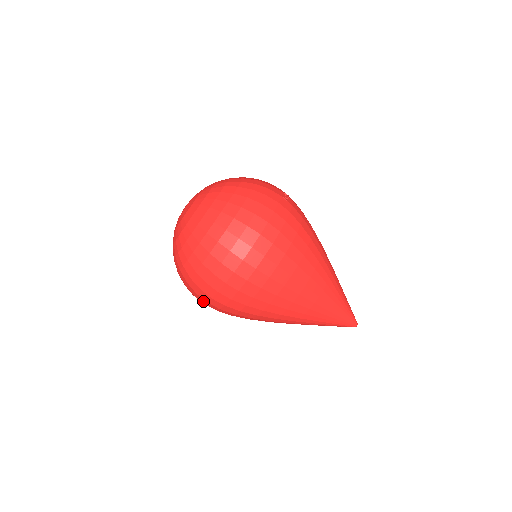
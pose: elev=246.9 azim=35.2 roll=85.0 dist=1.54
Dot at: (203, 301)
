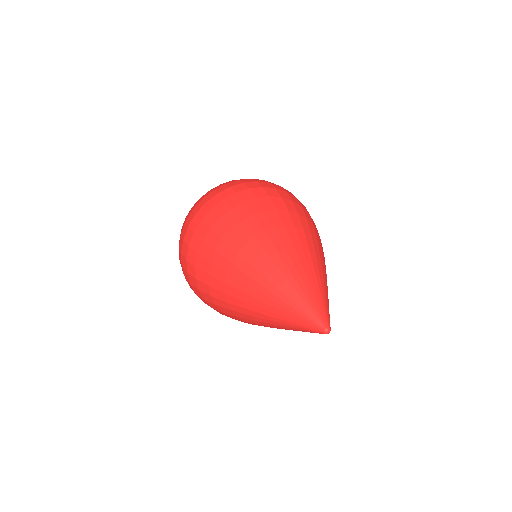
Dot at: (185, 232)
